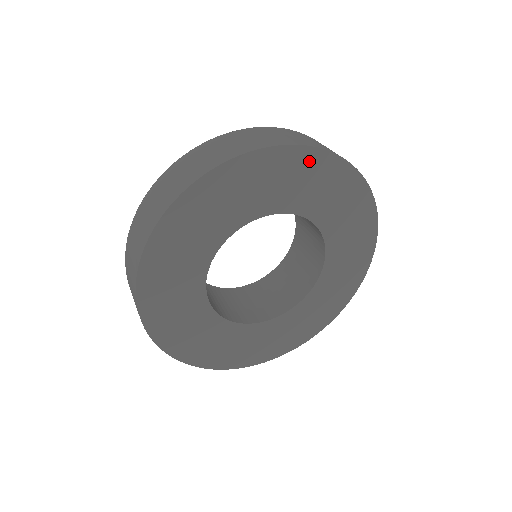
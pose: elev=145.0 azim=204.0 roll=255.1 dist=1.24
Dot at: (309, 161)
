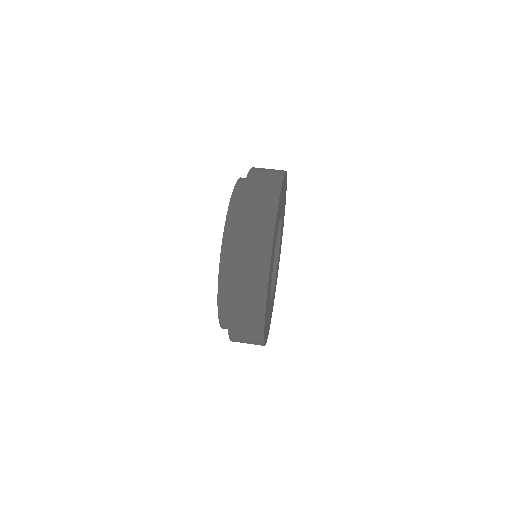
Dot at: (275, 230)
